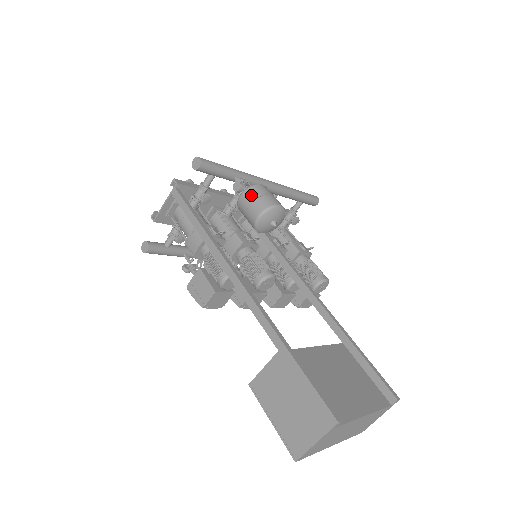
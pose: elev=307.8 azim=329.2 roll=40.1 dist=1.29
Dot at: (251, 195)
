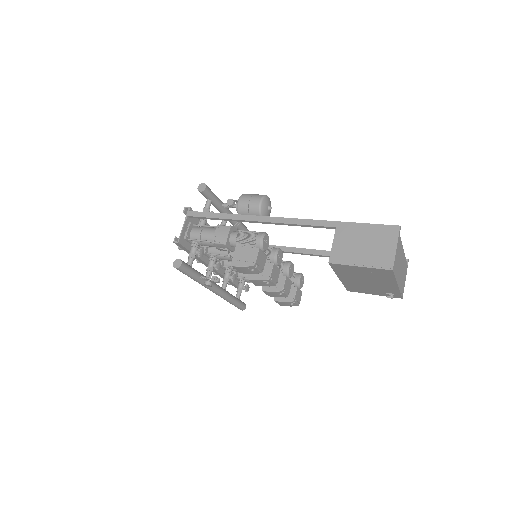
Dot at: (247, 196)
